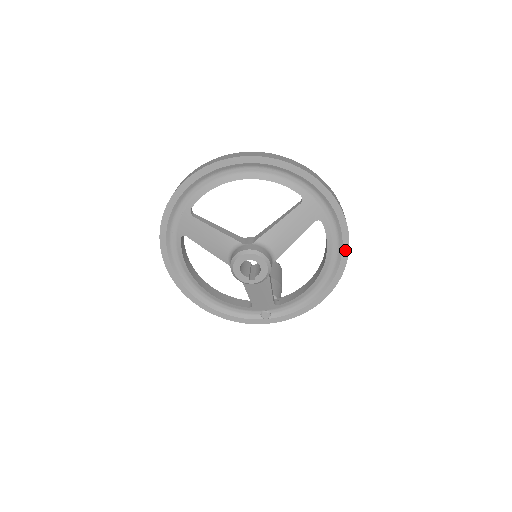
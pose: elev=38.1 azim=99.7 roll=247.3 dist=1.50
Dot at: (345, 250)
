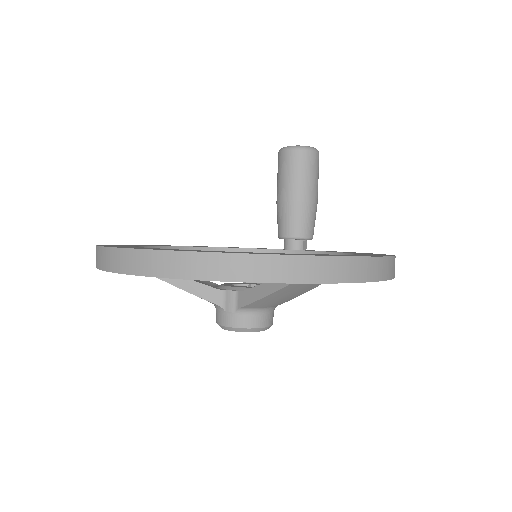
Dot at: occluded
